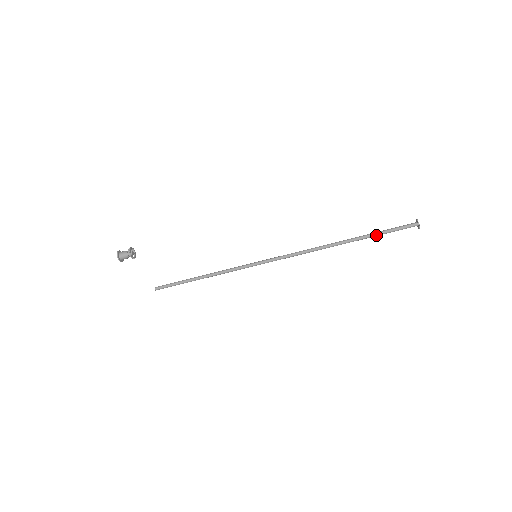
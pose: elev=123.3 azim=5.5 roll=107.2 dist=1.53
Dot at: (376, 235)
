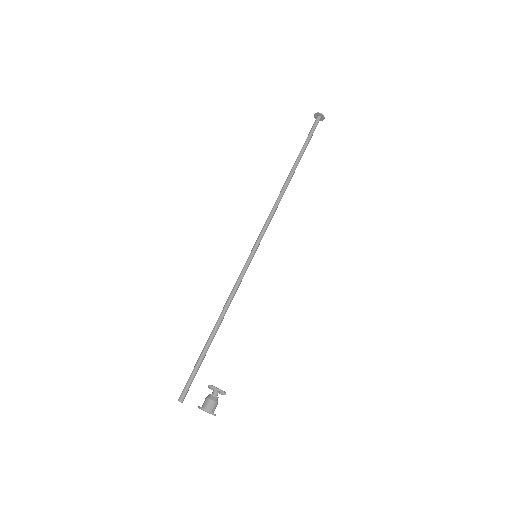
Dot at: occluded
